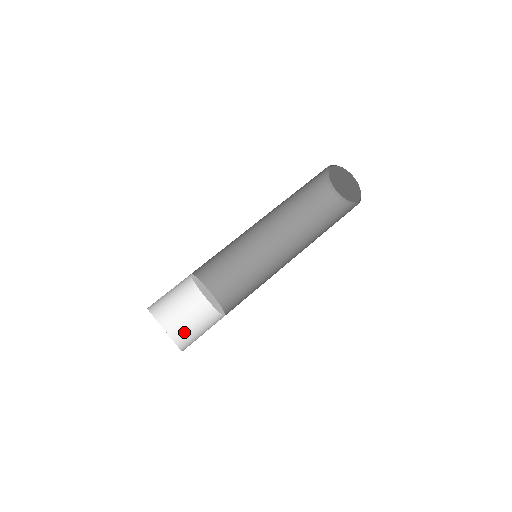
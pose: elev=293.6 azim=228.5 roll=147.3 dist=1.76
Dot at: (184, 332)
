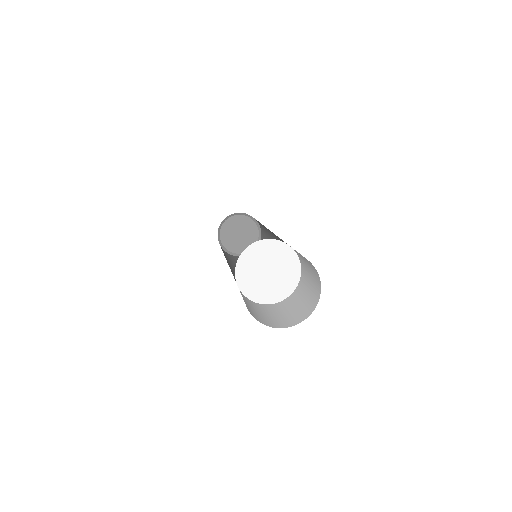
Dot at: (257, 315)
